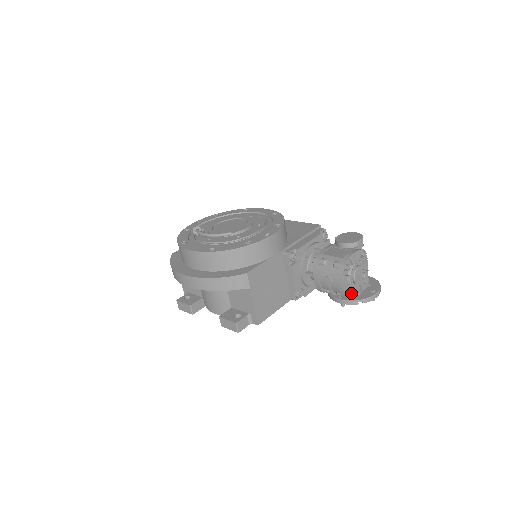
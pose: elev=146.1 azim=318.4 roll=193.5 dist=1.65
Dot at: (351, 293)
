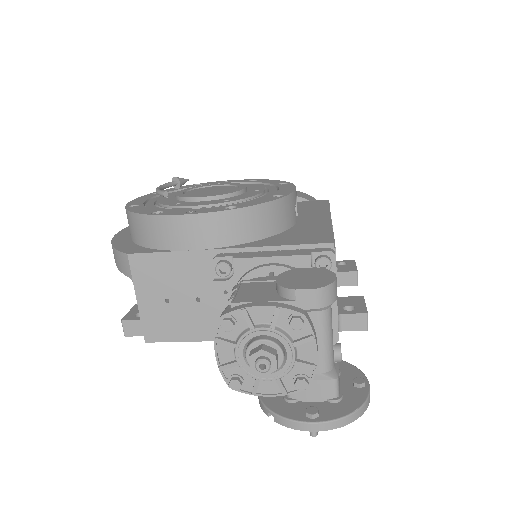
Dot at: (236, 381)
